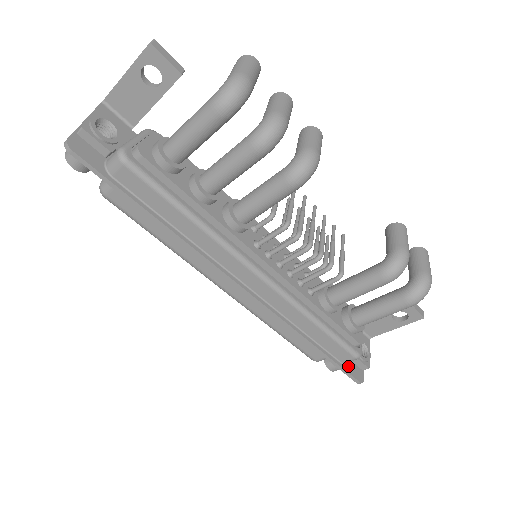
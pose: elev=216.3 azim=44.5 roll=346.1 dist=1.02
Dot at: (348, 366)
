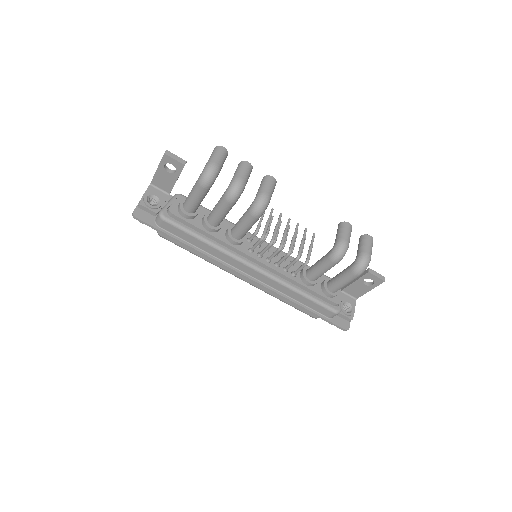
Dot at: (335, 319)
